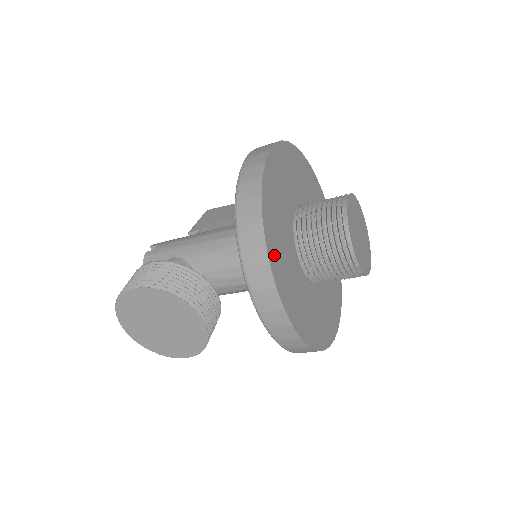
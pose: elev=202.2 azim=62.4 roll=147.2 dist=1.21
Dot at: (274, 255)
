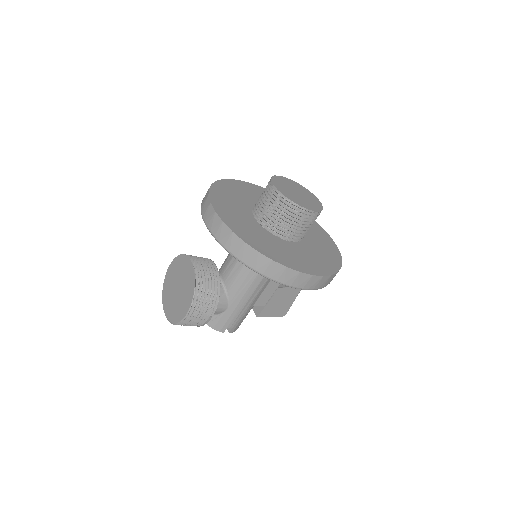
Dot at: (218, 191)
